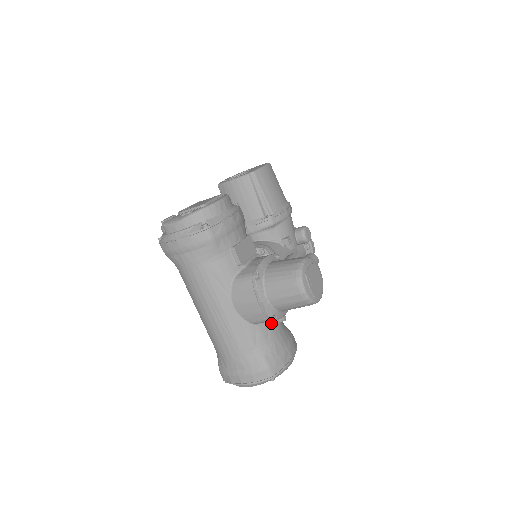
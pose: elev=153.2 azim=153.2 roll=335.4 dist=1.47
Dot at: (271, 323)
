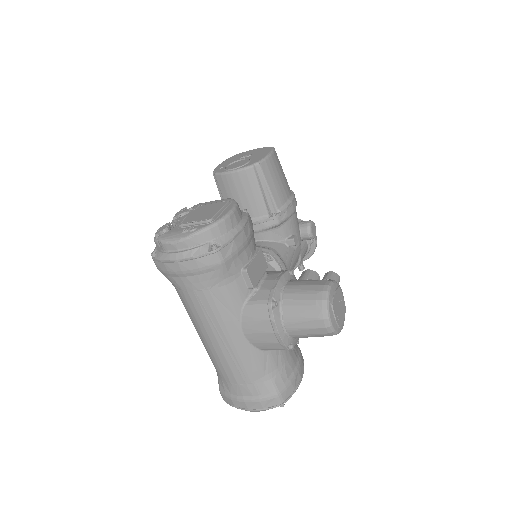
Dot at: occluded
